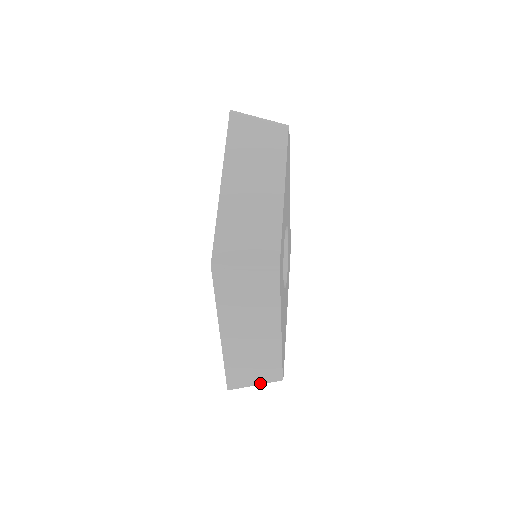
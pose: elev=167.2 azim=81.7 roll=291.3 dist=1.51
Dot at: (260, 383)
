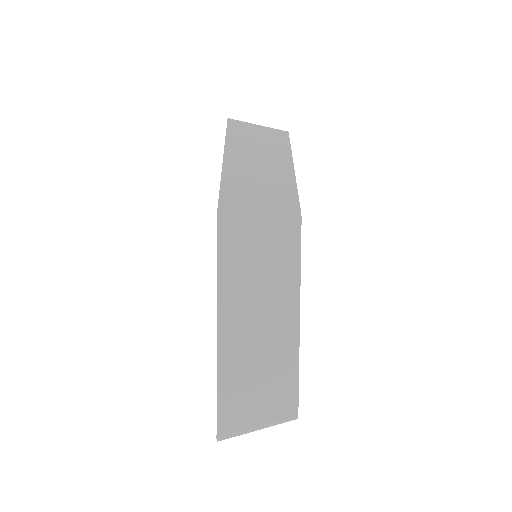
Dot at: (266, 423)
